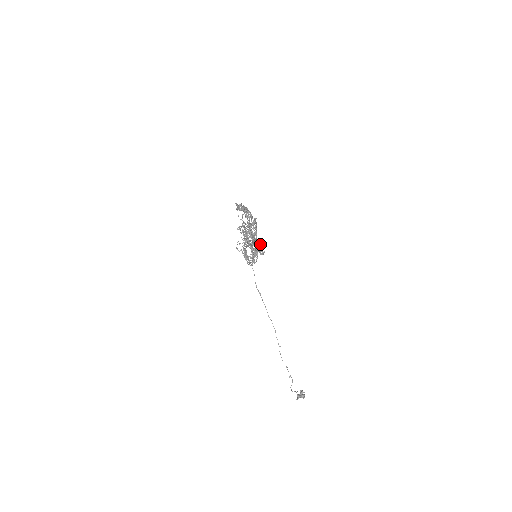
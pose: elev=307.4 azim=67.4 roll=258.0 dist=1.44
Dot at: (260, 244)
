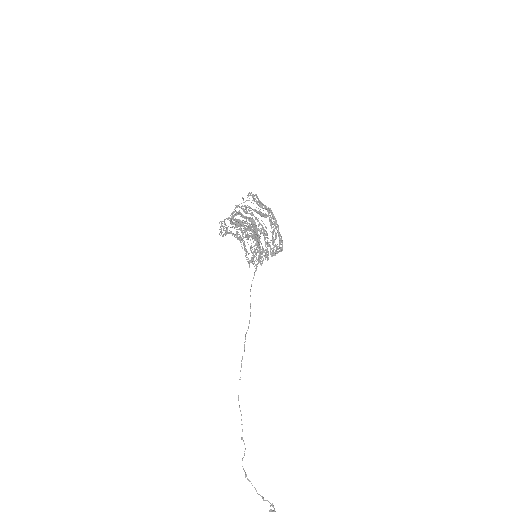
Dot at: (242, 223)
